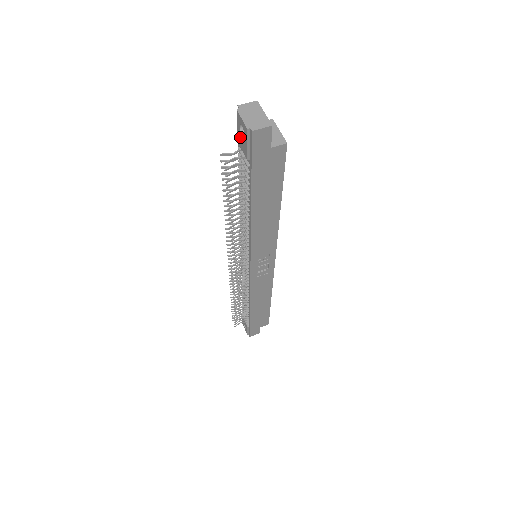
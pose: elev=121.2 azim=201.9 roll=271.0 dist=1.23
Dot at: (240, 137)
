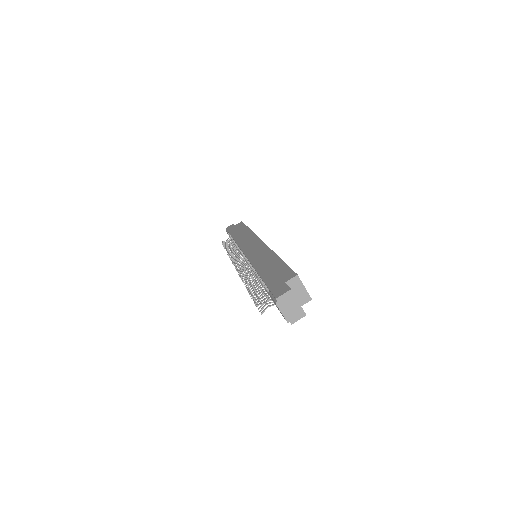
Dot at: occluded
